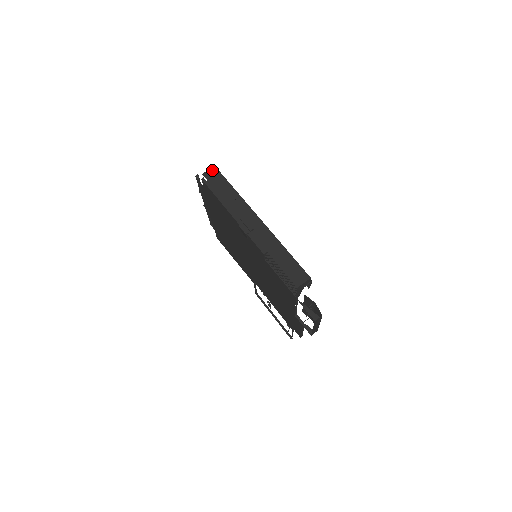
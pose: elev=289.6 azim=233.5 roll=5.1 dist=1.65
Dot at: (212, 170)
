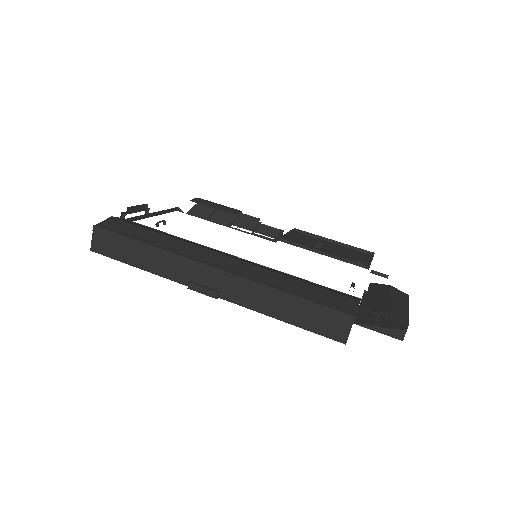
Dot at: (96, 235)
